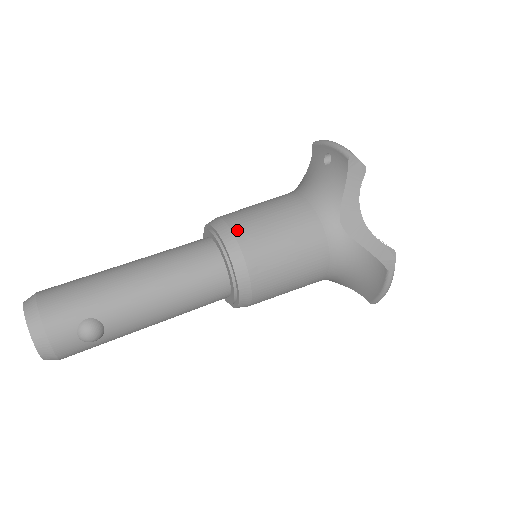
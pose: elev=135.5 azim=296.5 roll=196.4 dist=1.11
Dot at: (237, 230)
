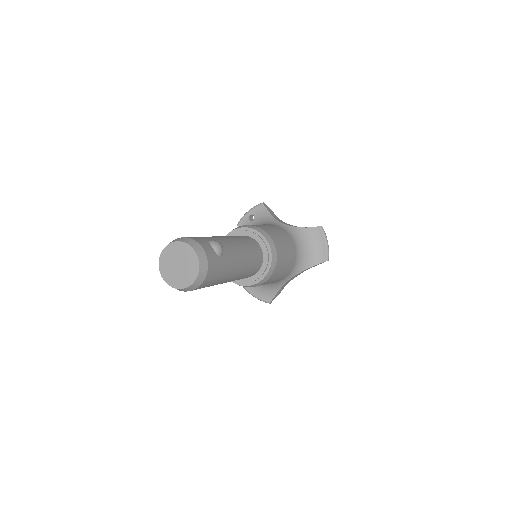
Dot at: occluded
